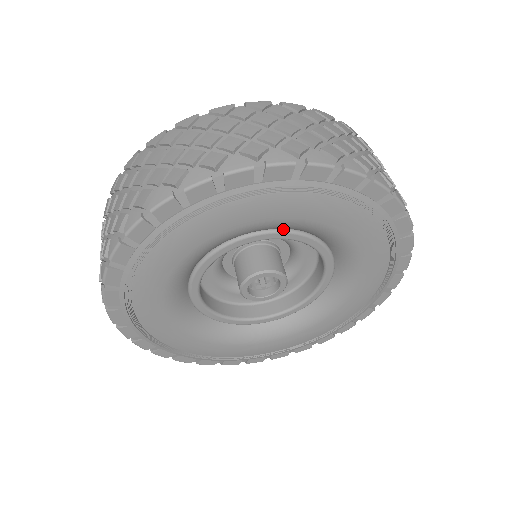
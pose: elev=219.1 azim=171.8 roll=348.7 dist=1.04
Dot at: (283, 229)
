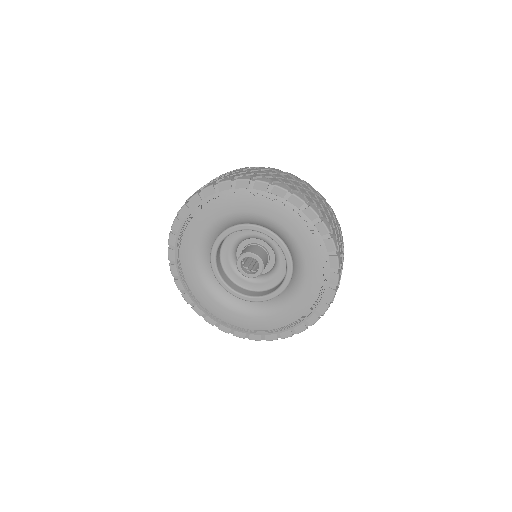
Dot at: (255, 224)
